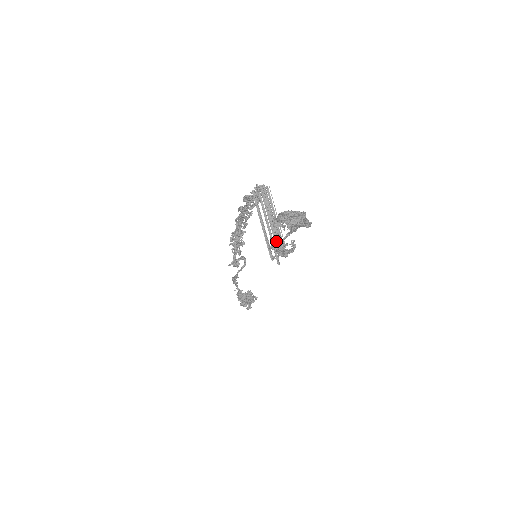
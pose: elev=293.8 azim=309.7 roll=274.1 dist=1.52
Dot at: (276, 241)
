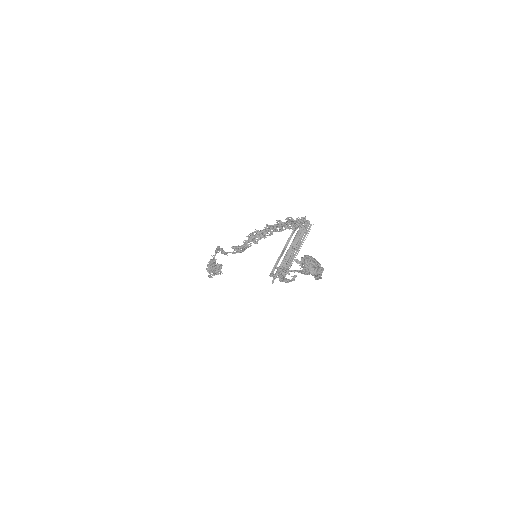
Dot at: (284, 265)
